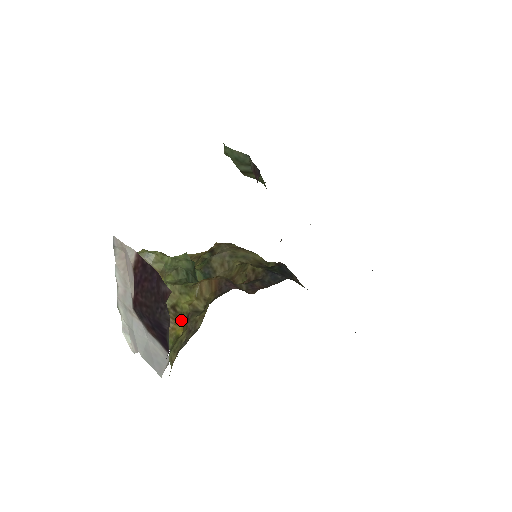
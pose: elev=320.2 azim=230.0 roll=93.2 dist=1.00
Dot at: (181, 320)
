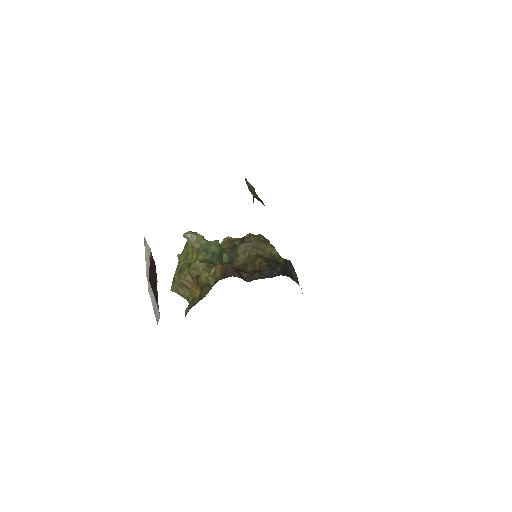
Dot at: (200, 287)
